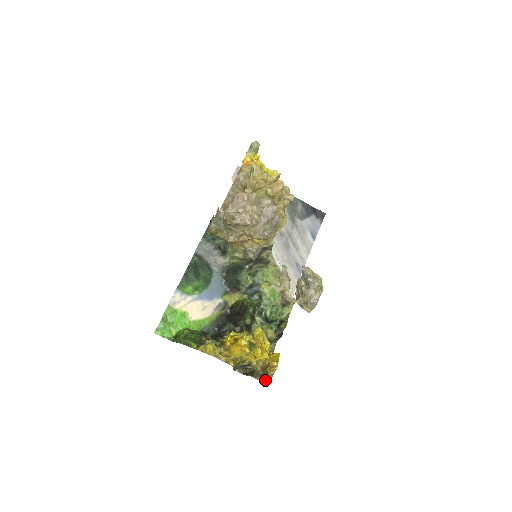
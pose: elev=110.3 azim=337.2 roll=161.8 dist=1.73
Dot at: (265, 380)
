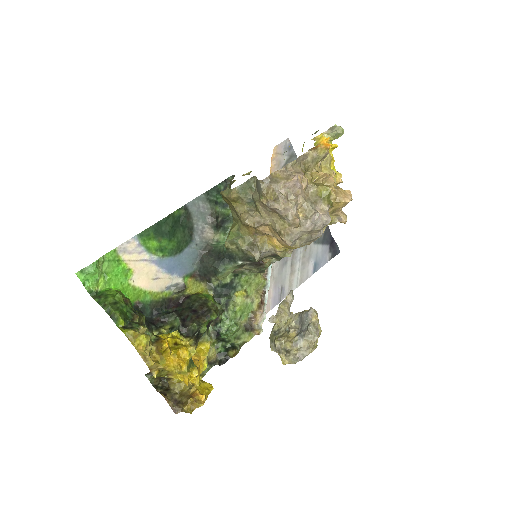
Dot at: (177, 410)
